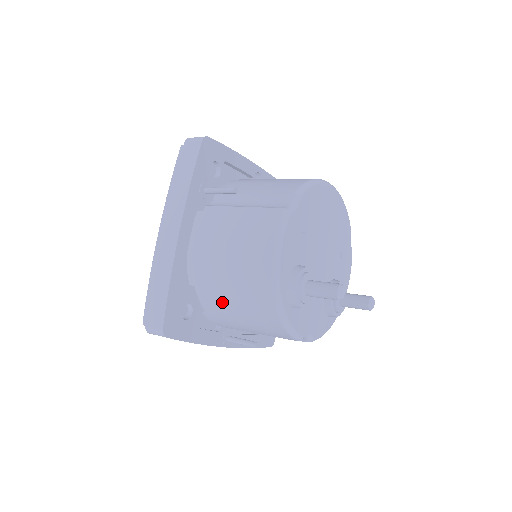
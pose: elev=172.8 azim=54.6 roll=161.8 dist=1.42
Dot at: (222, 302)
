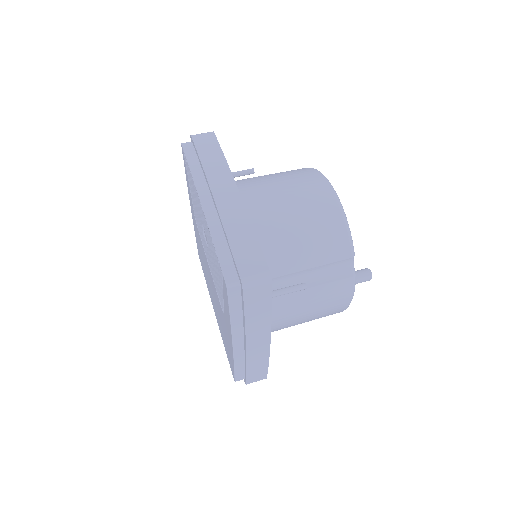
Dot at: occluded
